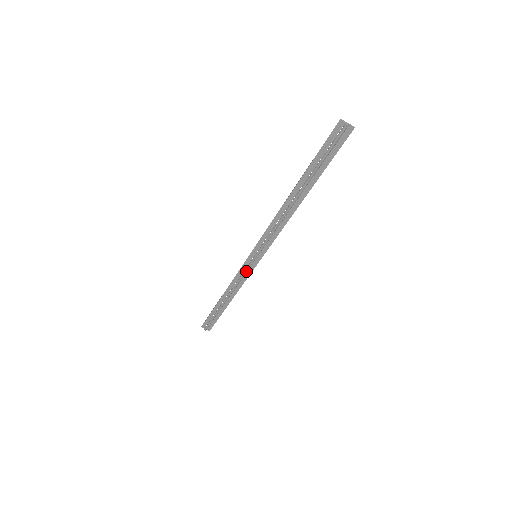
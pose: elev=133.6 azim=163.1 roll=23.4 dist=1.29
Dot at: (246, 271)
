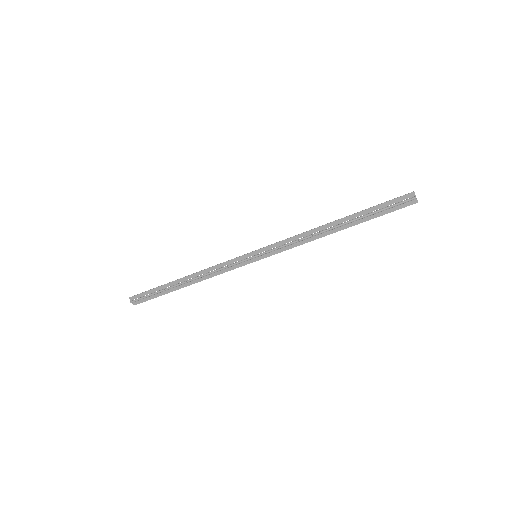
Dot at: (234, 265)
